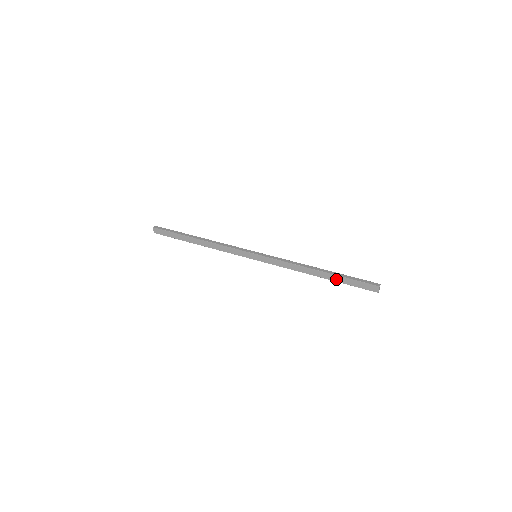
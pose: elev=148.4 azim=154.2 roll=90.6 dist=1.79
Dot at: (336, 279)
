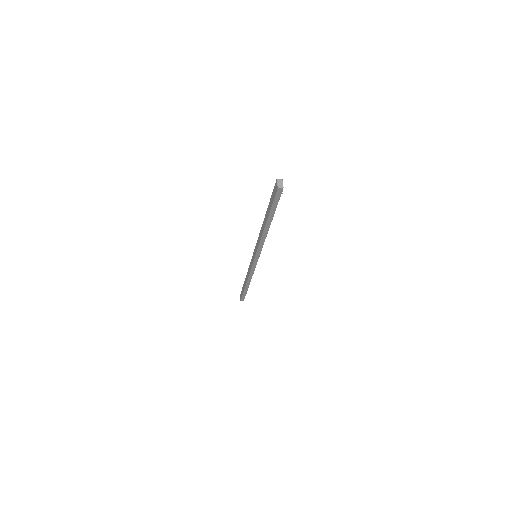
Dot at: (268, 213)
